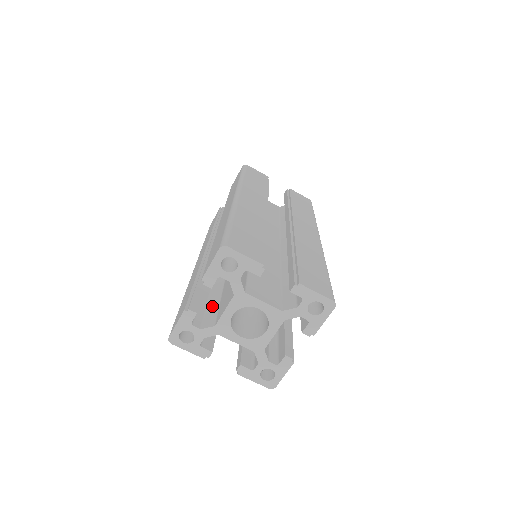
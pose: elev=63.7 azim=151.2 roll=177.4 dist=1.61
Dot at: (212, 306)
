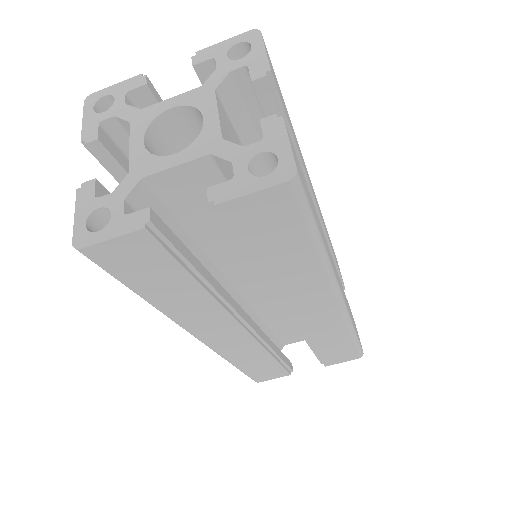
Dot at: occluded
